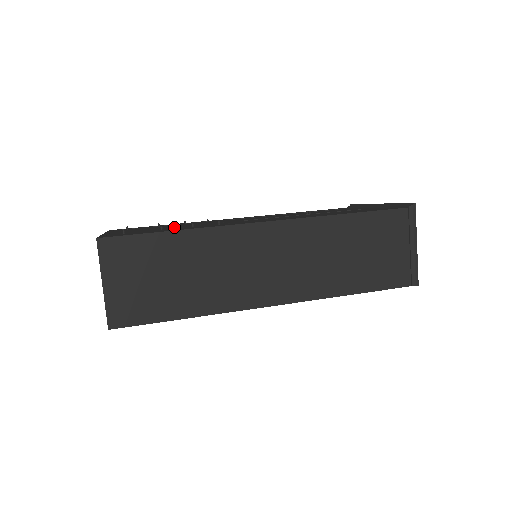
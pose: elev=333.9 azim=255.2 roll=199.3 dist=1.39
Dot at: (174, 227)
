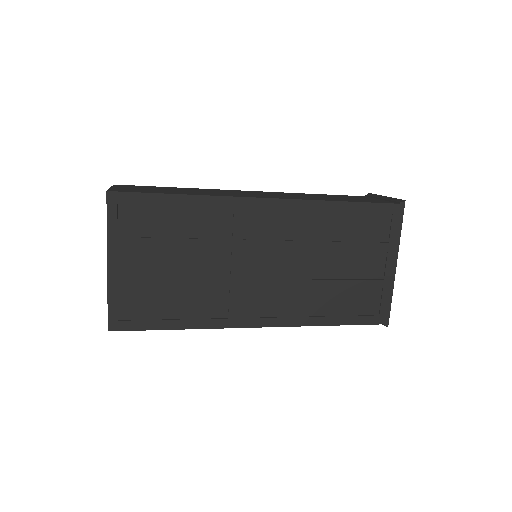
Dot at: occluded
